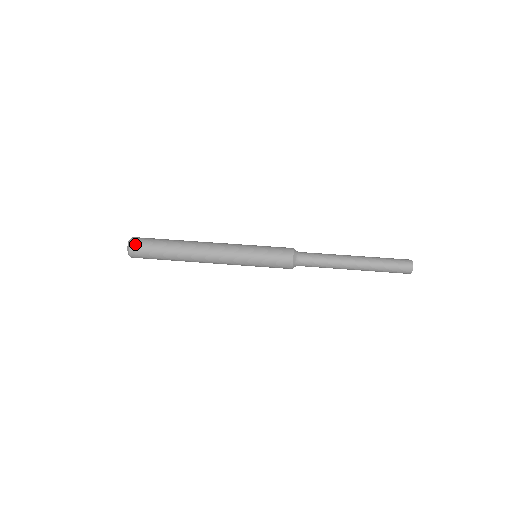
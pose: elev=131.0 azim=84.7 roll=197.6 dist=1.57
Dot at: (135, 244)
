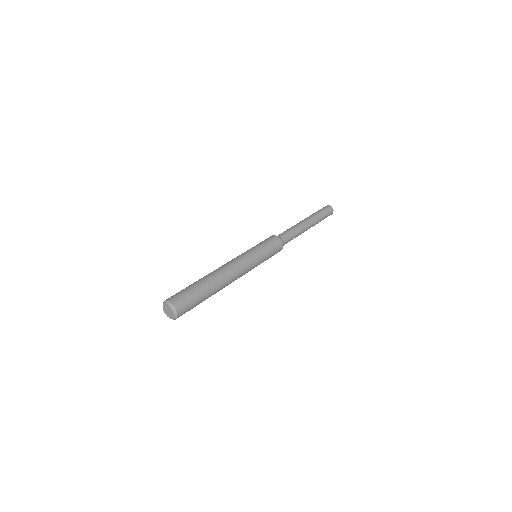
Dot at: (171, 297)
